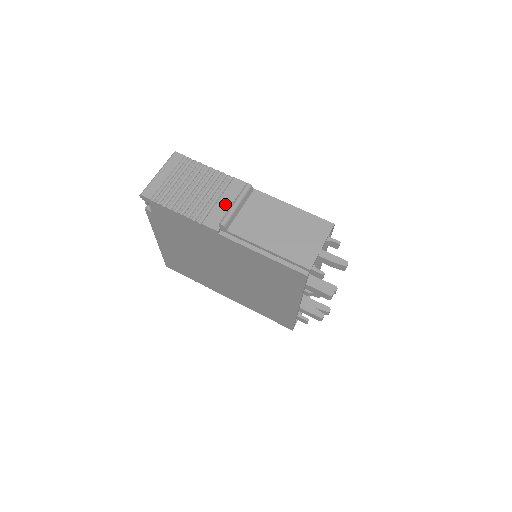
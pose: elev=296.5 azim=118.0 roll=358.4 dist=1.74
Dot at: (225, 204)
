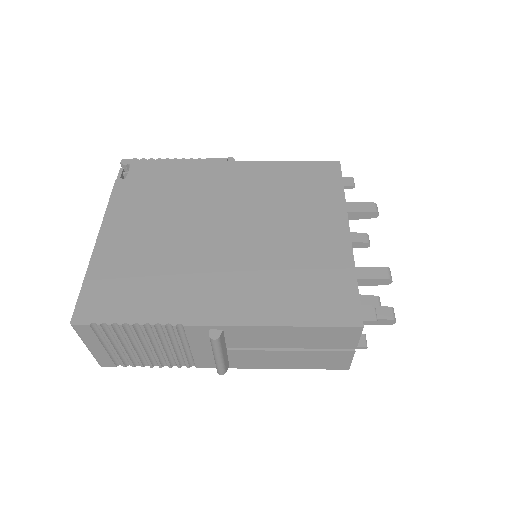
Dot at: occluded
